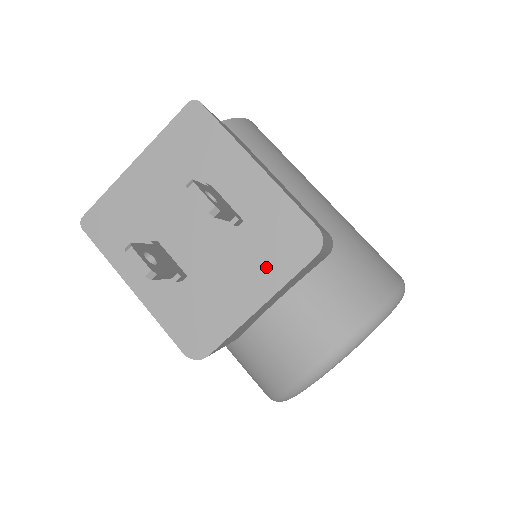
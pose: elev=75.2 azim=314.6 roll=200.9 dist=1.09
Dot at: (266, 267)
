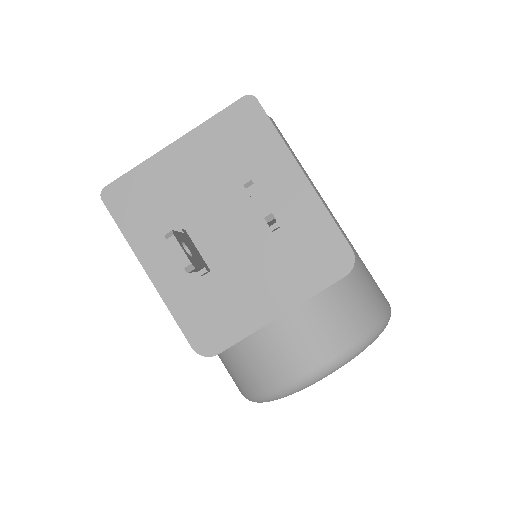
Dot at: (294, 277)
